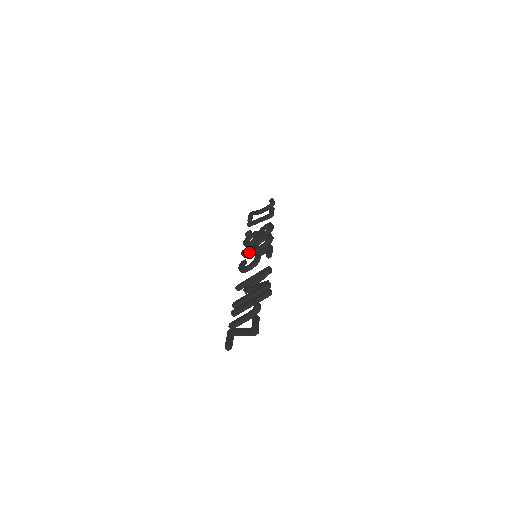
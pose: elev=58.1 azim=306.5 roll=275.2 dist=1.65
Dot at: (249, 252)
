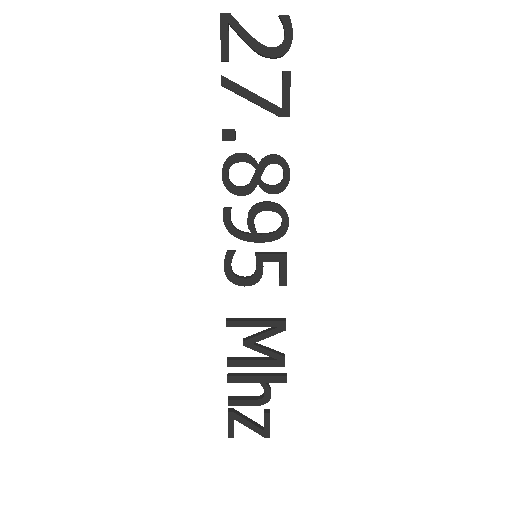
Dot at: (243, 236)
